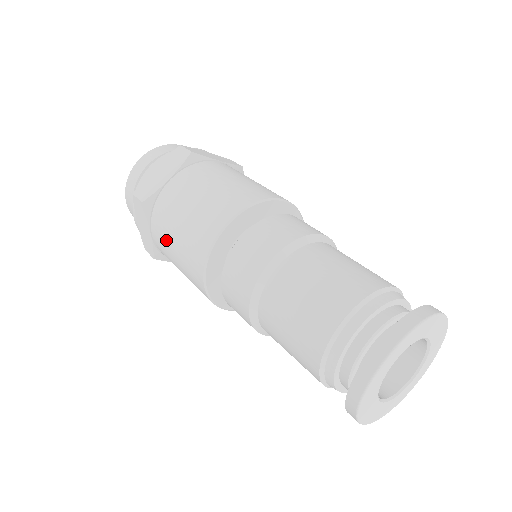
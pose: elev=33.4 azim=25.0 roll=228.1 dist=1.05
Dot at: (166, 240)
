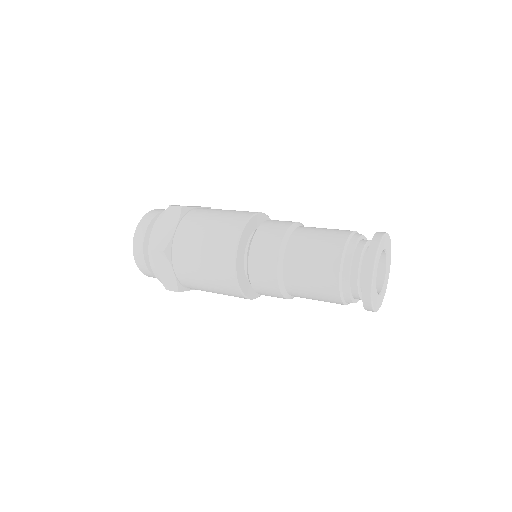
Dot at: (192, 270)
